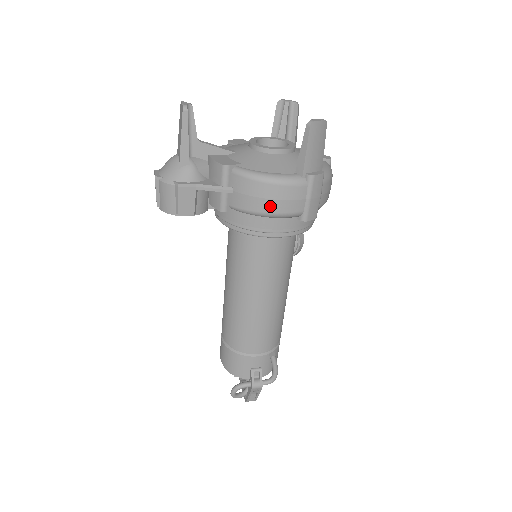
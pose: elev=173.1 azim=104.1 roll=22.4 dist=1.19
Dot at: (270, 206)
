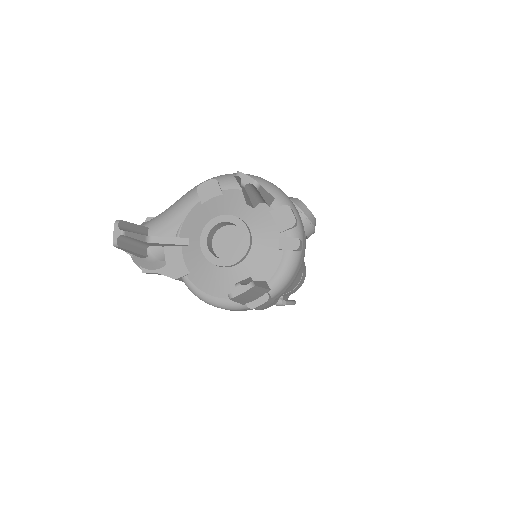
Dot at: occluded
